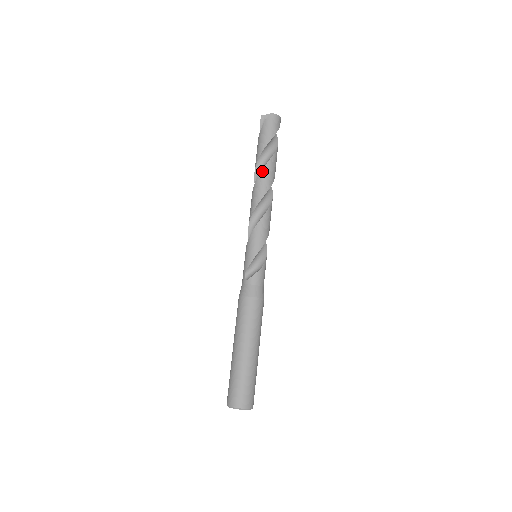
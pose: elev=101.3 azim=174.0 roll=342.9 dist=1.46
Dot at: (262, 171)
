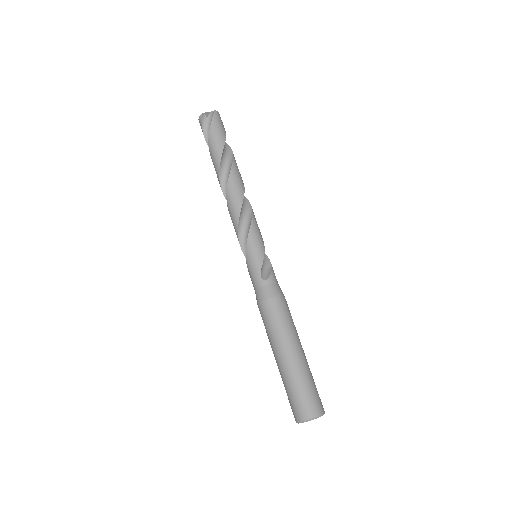
Dot at: (232, 167)
